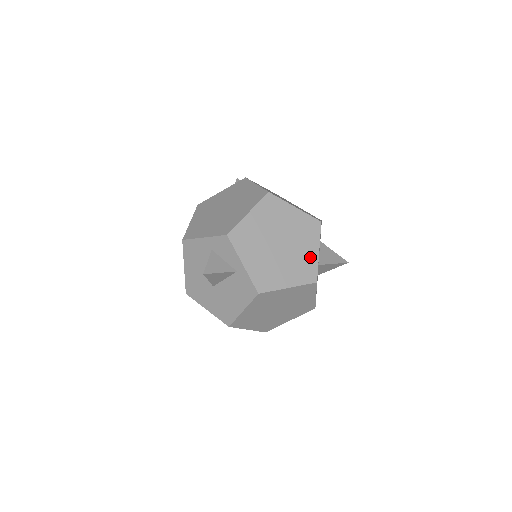
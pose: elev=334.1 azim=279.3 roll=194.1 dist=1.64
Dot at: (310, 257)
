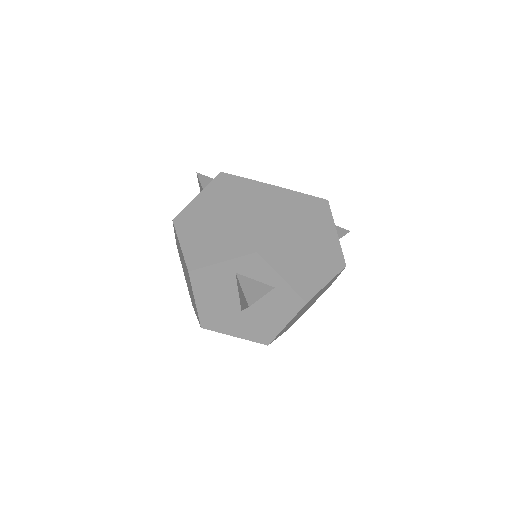
Dot at: (332, 242)
